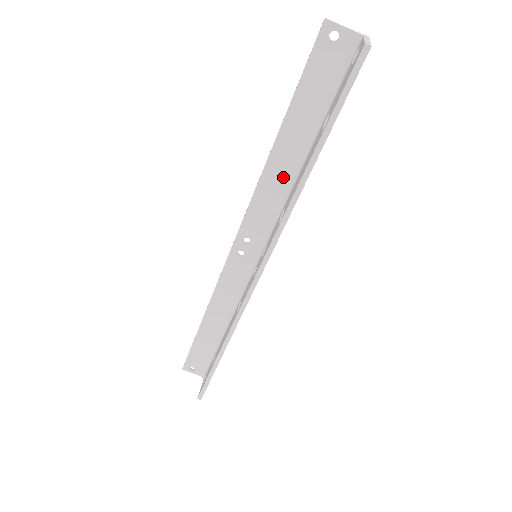
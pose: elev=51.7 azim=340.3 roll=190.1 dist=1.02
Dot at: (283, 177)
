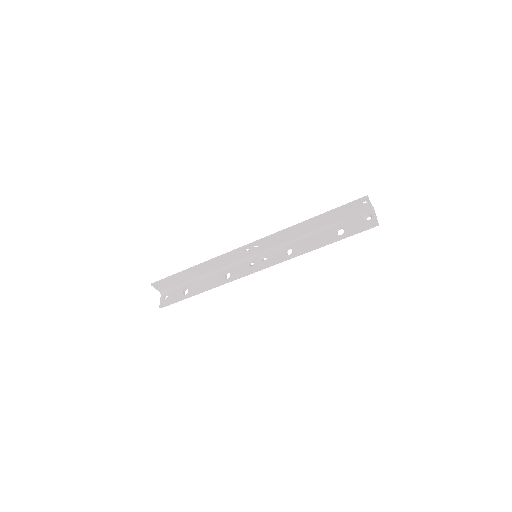
Dot at: (299, 233)
